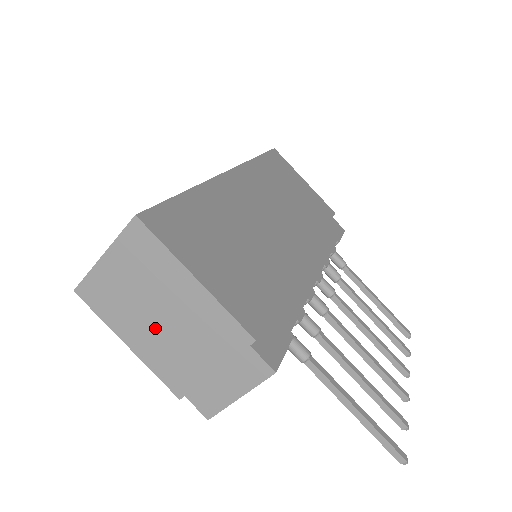
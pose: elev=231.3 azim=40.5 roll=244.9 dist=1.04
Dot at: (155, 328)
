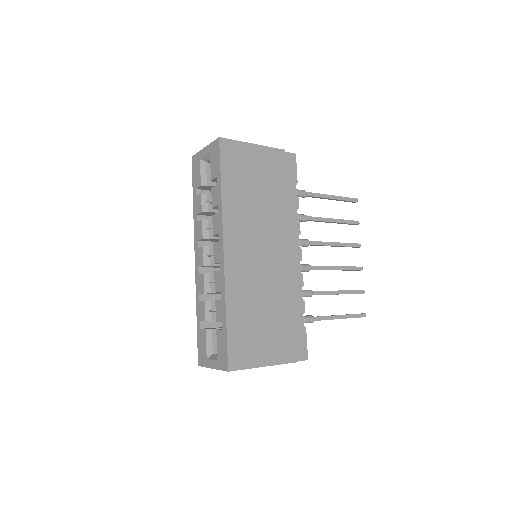
Dot at: occluded
